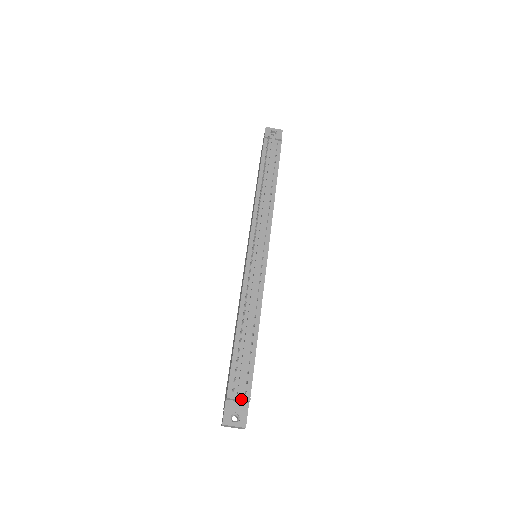
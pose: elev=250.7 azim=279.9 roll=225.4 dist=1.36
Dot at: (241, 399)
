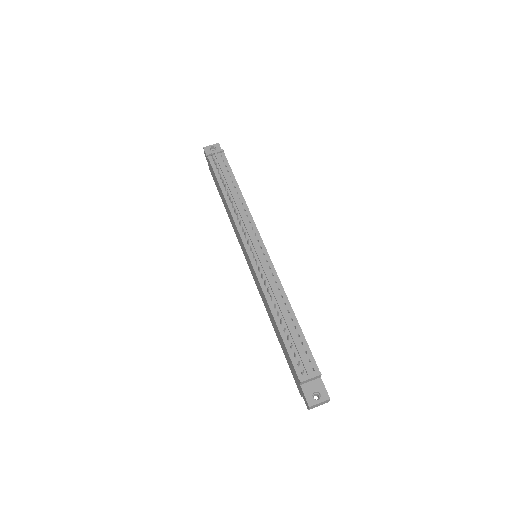
Dot at: (313, 377)
